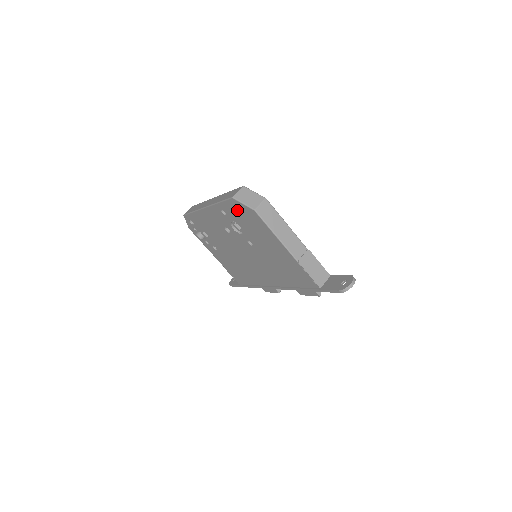
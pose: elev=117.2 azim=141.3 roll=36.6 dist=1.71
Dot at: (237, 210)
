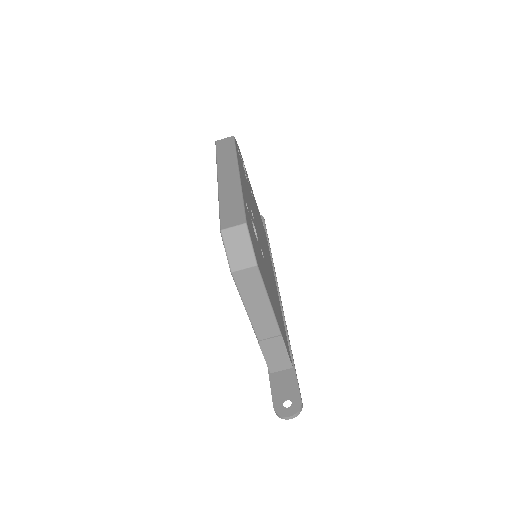
Dot at: occluded
